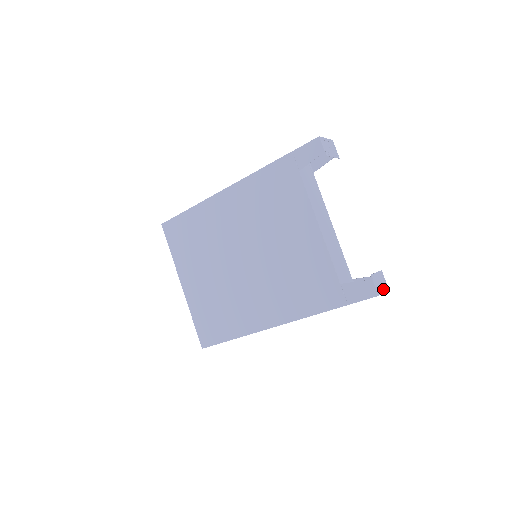
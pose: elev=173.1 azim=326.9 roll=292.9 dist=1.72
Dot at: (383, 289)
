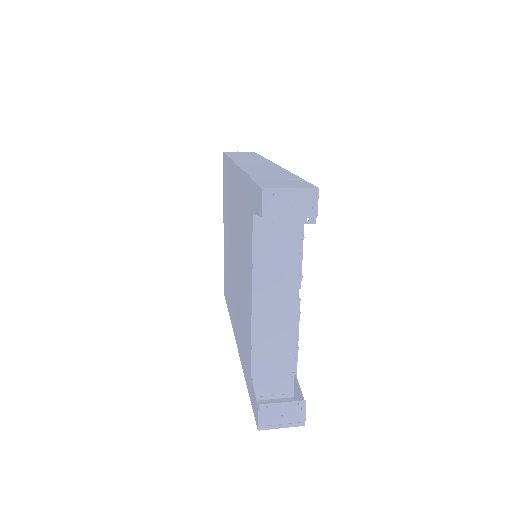
Dot at: (283, 424)
